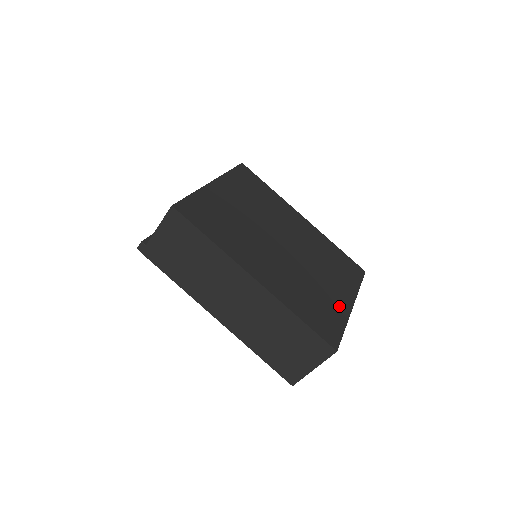
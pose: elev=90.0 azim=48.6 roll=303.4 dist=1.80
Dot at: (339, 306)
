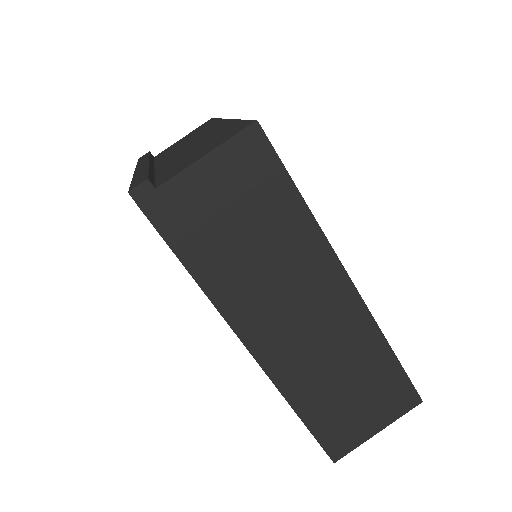
Dot at: occluded
